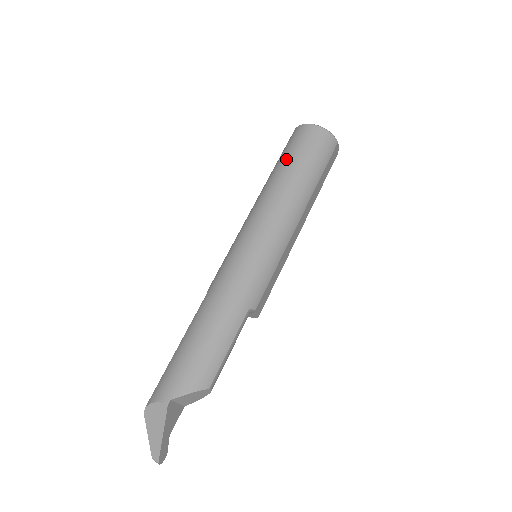
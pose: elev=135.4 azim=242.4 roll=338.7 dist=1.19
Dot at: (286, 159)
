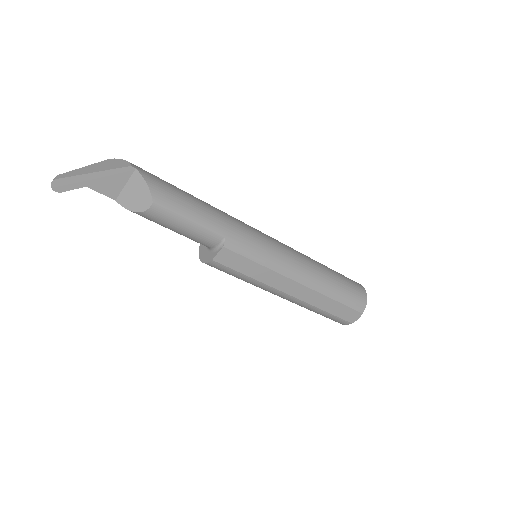
Dot at: occluded
